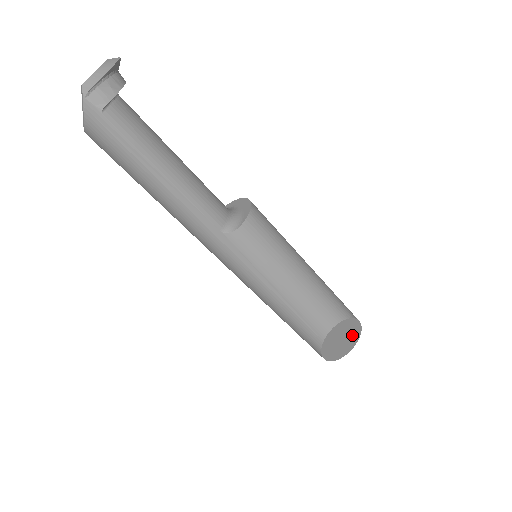
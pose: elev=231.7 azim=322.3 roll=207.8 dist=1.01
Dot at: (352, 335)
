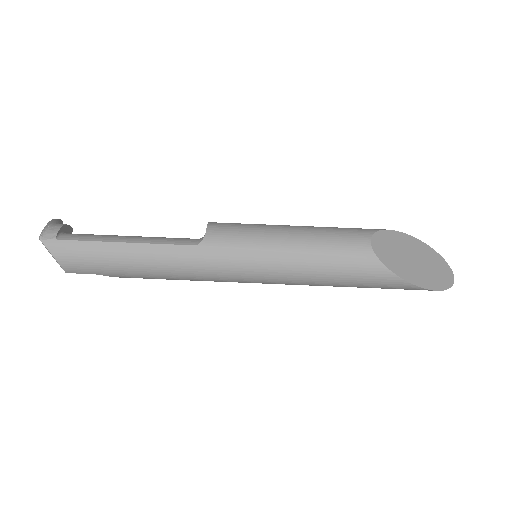
Dot at: (423, 254)
